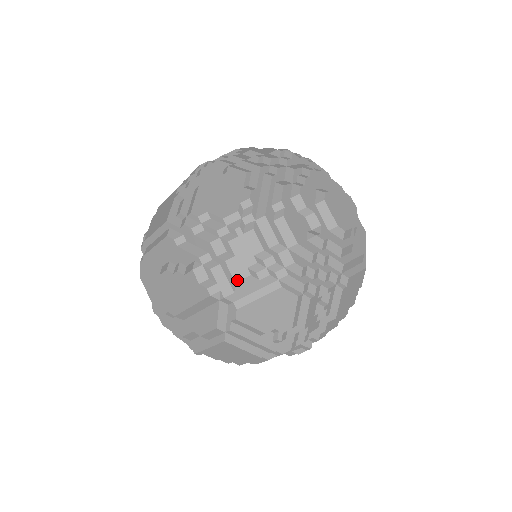
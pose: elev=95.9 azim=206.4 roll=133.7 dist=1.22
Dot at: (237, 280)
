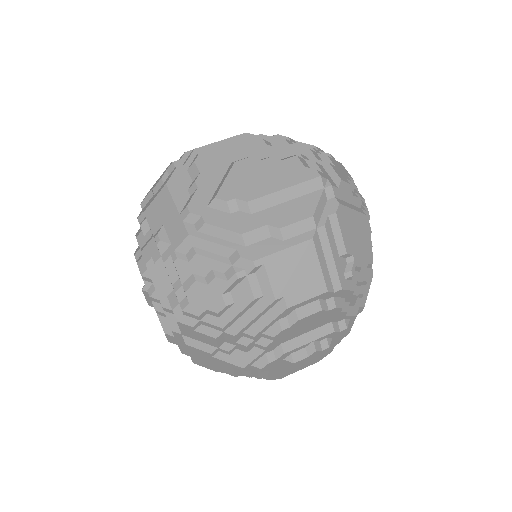
Dot at: (342, 179)
